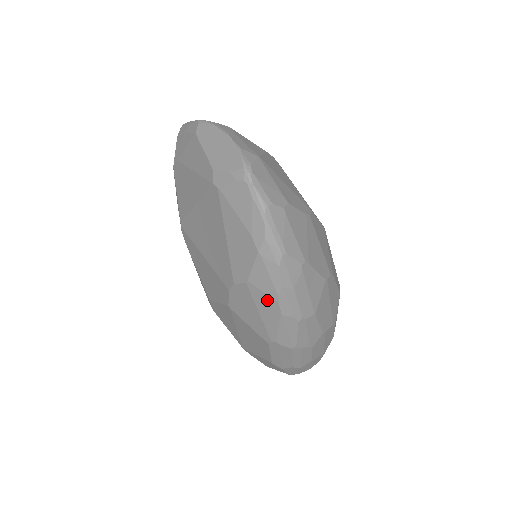
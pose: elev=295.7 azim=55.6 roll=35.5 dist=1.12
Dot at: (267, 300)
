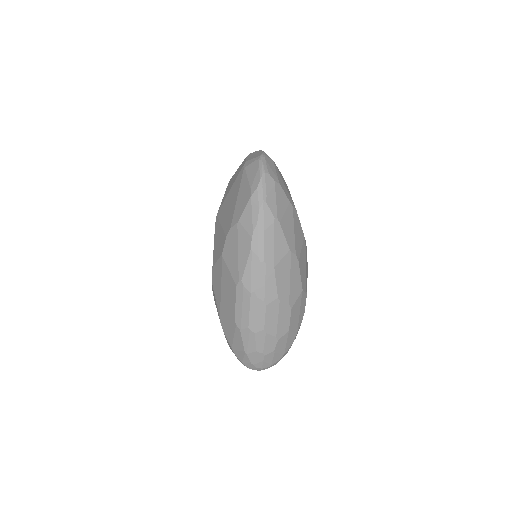
Dot at: (246, 237)
